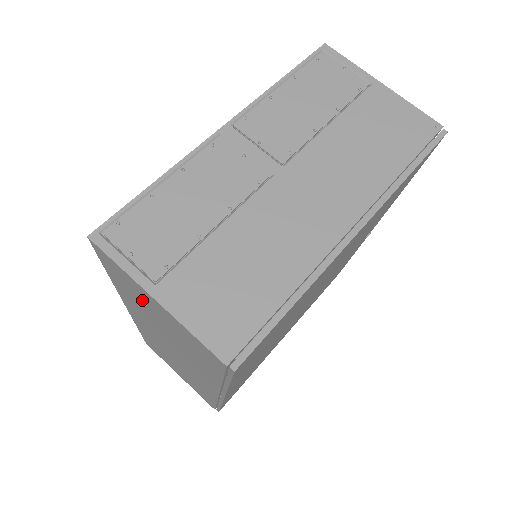
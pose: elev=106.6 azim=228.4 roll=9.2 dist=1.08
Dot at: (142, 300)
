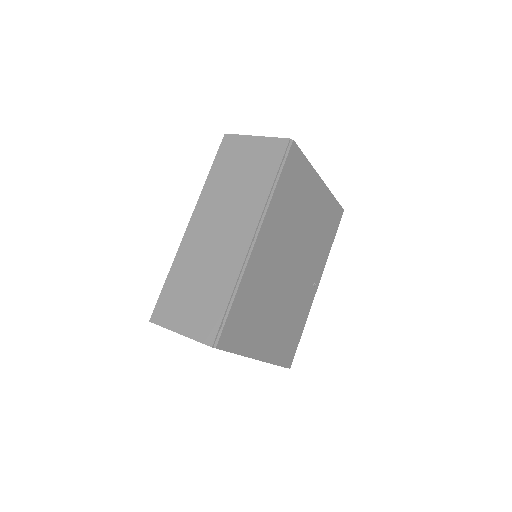
Dot at: (237, 158)
